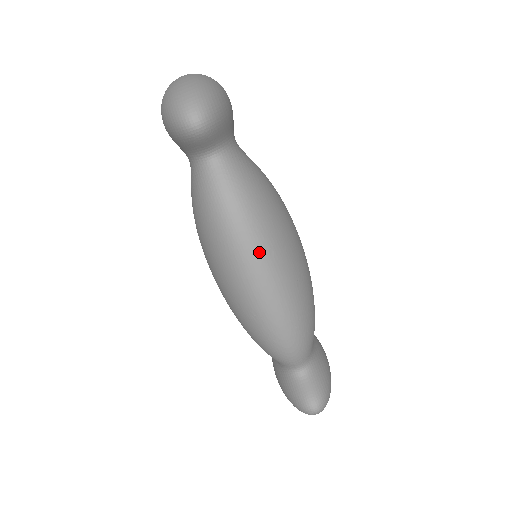
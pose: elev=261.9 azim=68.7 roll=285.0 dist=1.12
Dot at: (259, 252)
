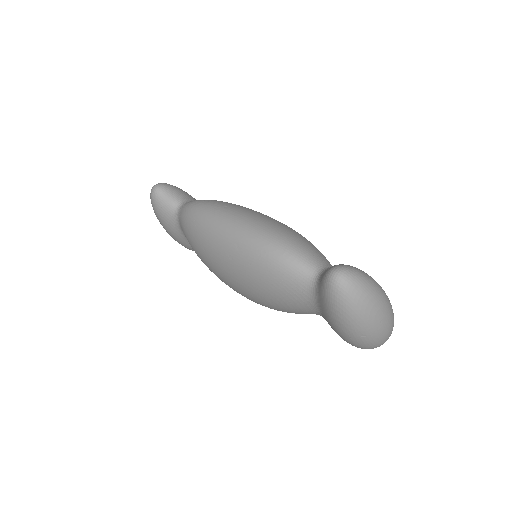
Dot at: (216, 210)
